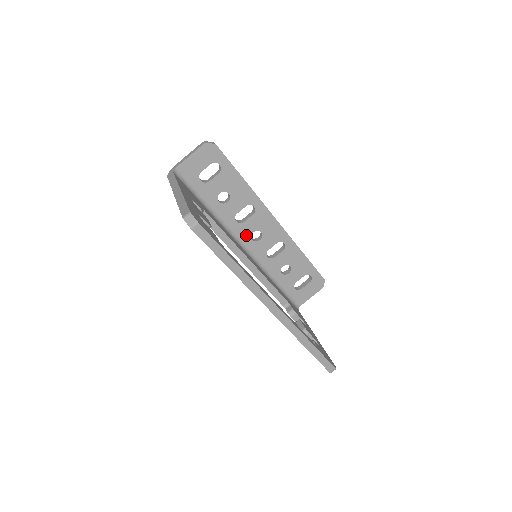
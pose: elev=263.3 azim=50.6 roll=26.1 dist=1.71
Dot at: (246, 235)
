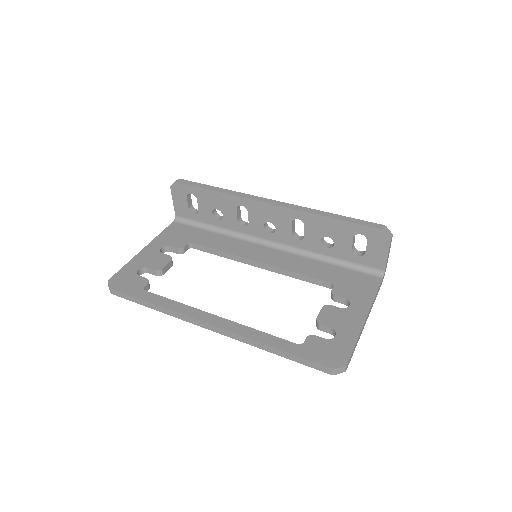
Dot at: (261, 232)
